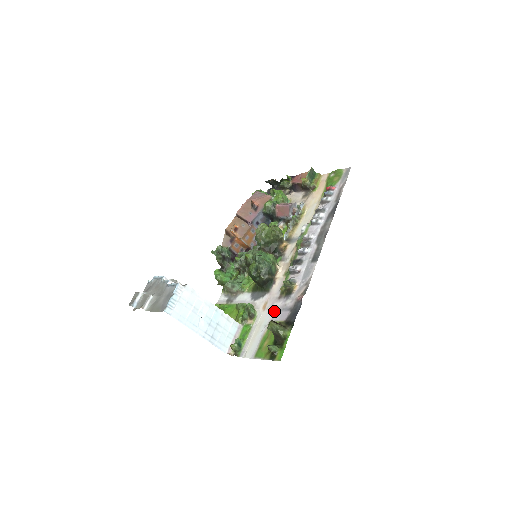
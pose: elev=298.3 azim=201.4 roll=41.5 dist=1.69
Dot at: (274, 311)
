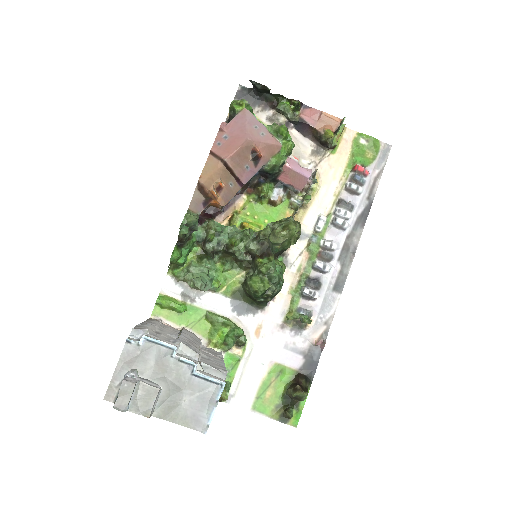
Dot at: (276, 346)
